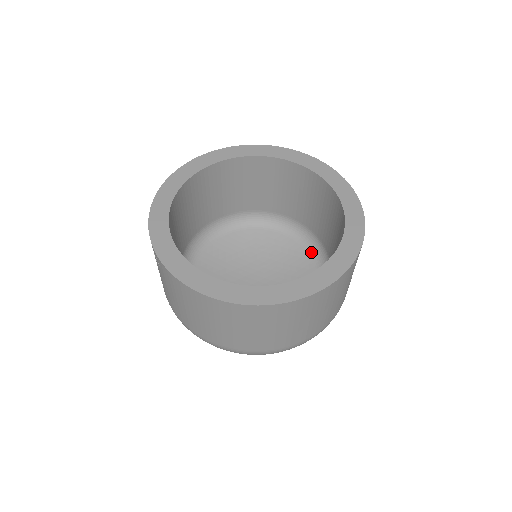
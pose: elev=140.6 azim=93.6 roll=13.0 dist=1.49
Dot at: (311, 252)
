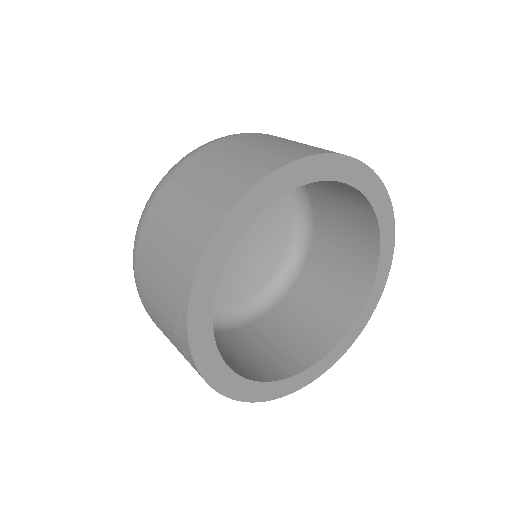
Dot at: occluded
